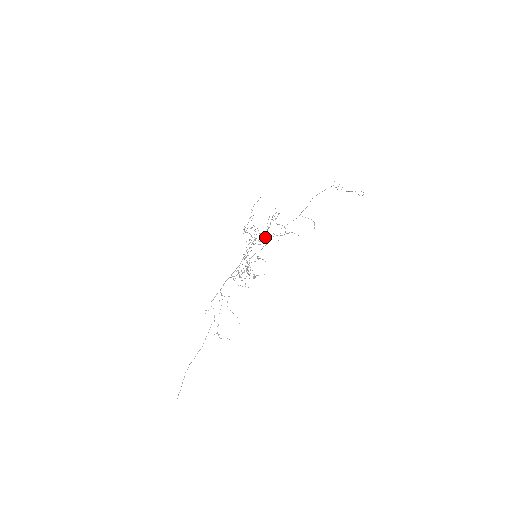
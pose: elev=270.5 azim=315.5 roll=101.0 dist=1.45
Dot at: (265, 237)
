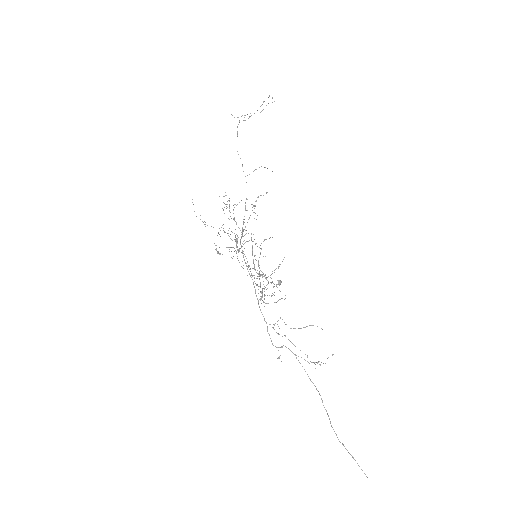
Dot at: occluded
